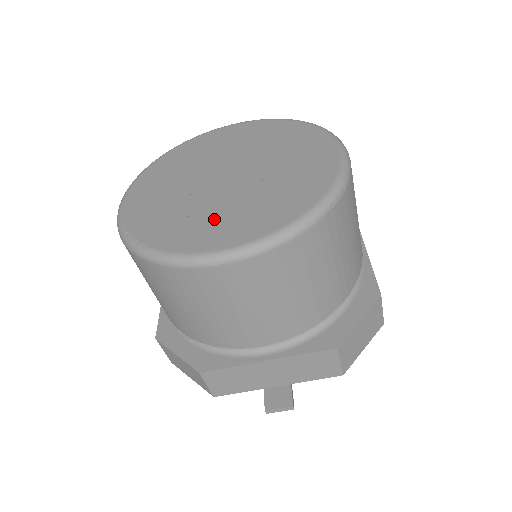
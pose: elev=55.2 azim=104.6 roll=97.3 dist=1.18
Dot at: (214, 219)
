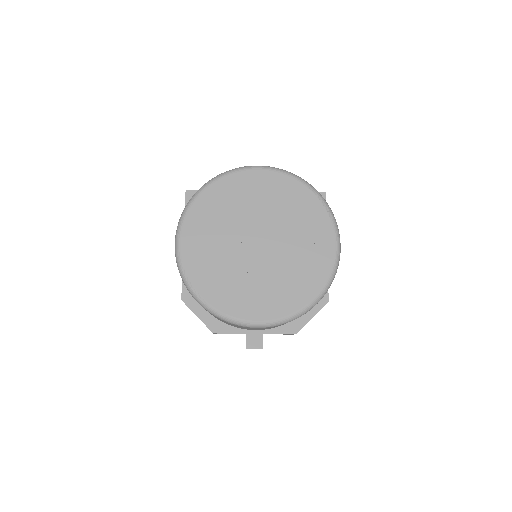
Dot at: (250, 290)
